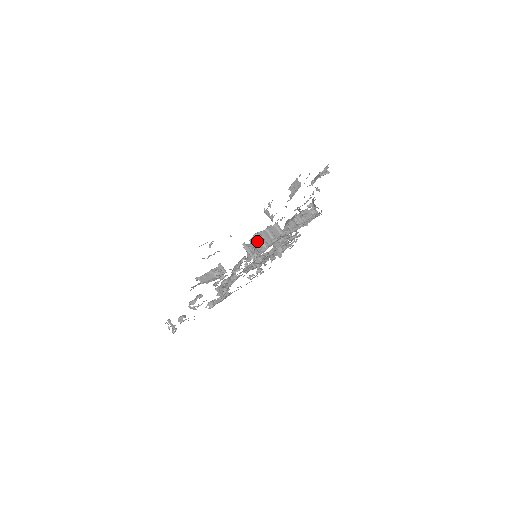
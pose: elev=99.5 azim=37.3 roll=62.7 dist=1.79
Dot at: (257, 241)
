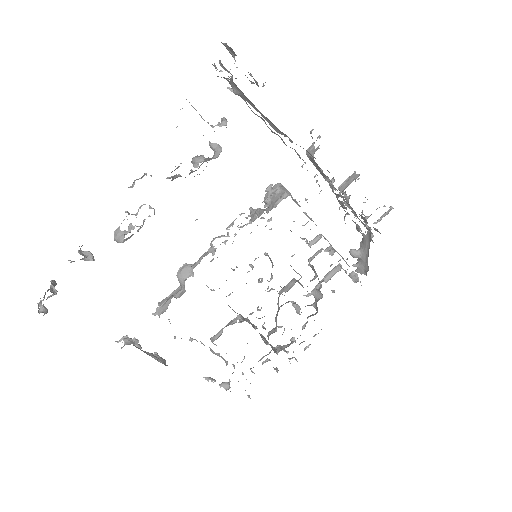
Dot at: (279, 187)
